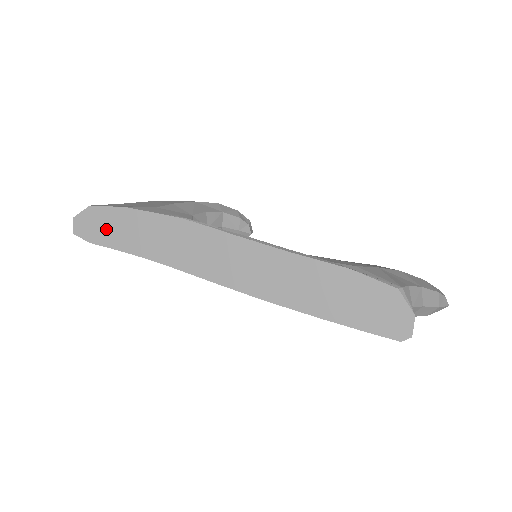
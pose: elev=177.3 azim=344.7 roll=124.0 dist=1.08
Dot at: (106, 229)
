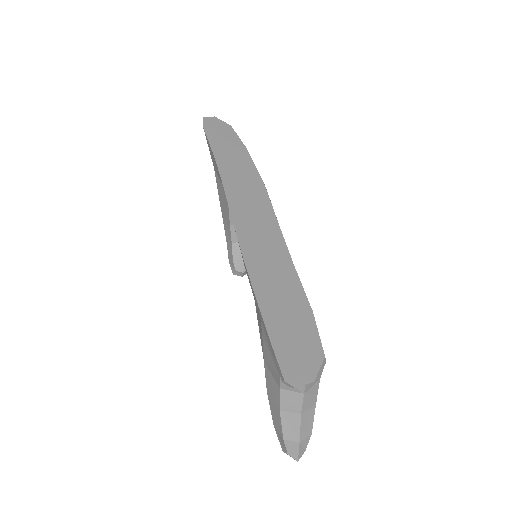
Dot at: (222, 137)
